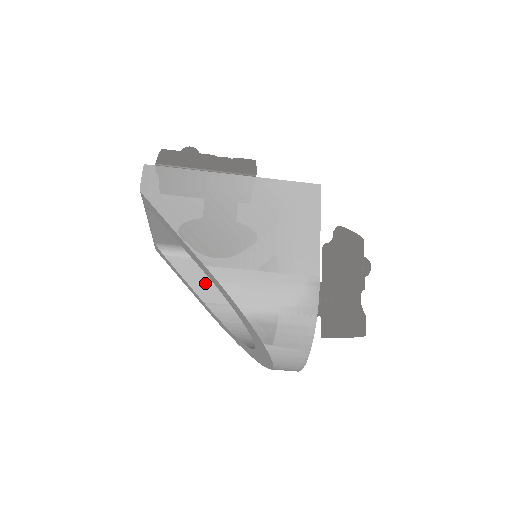
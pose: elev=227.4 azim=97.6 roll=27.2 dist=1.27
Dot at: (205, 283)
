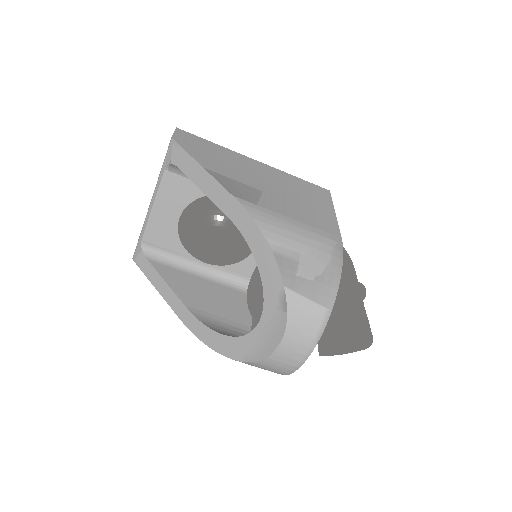
Dot at: (188, 290)
